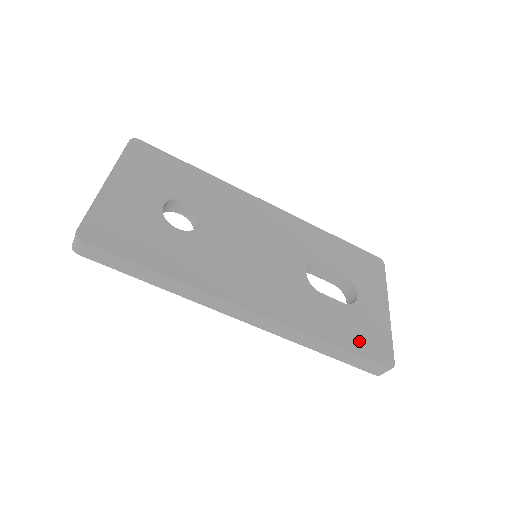
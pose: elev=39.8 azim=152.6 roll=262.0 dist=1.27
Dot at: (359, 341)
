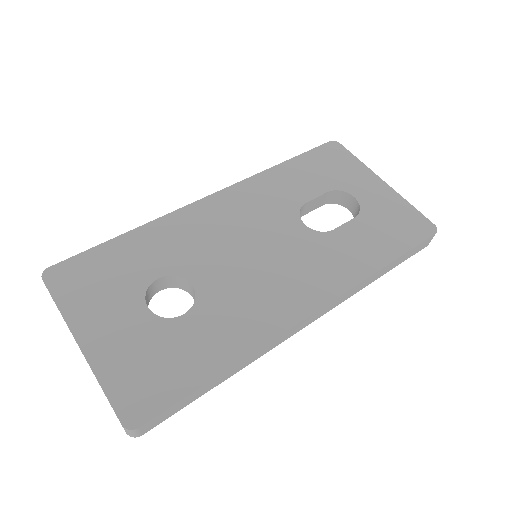
Dot at: (398, 237)
